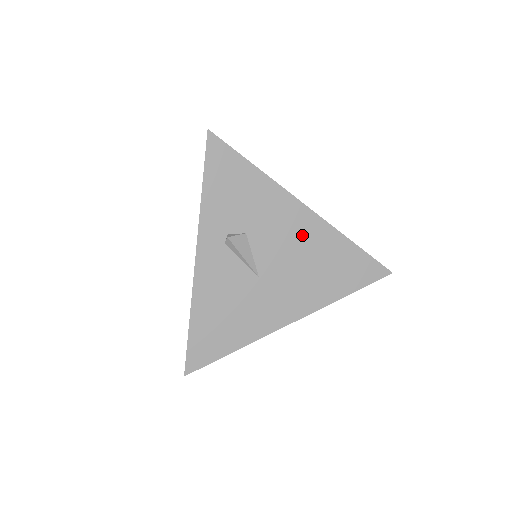
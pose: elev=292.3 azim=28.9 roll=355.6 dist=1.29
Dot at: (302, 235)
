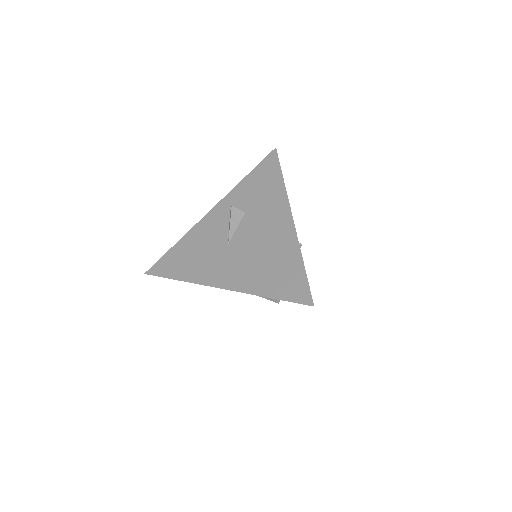
Dot at: (274, 234)
